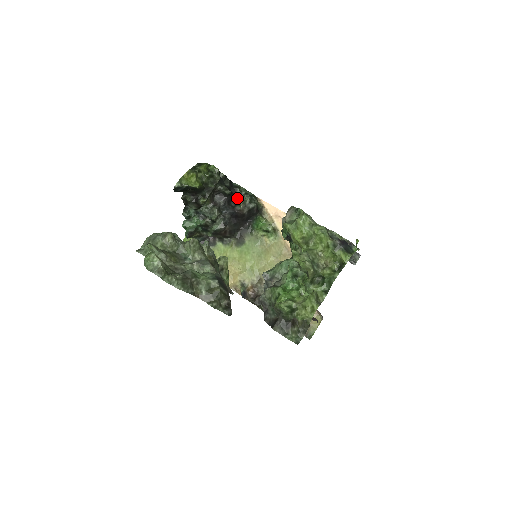
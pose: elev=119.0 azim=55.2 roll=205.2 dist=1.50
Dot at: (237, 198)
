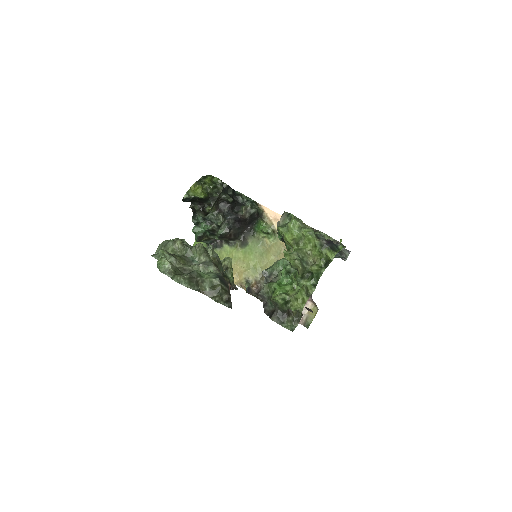
Dot at: (239, 205)
